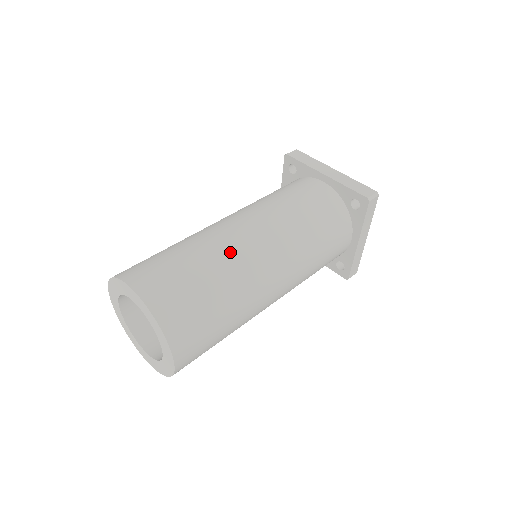
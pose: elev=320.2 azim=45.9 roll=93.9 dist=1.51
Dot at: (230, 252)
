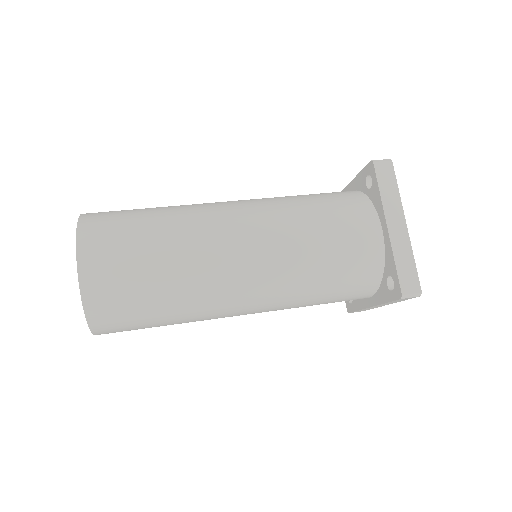
Dot at: (192, 204)
